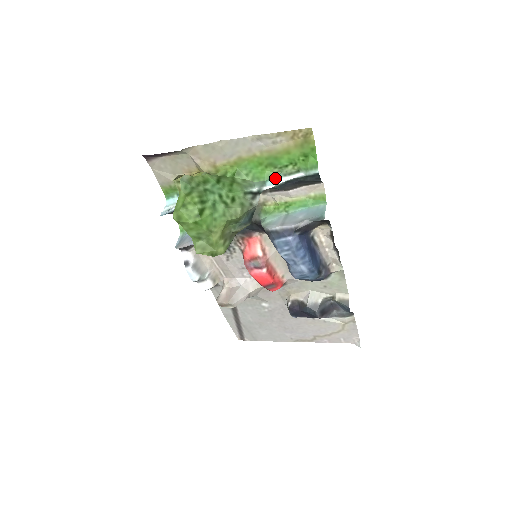
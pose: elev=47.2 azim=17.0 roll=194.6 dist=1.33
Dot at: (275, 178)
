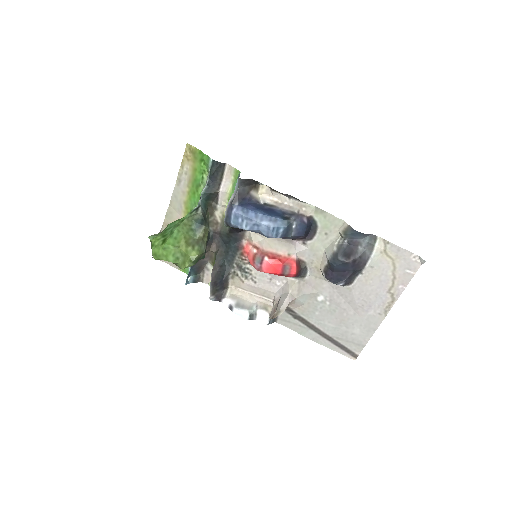
Dot at: occluded
